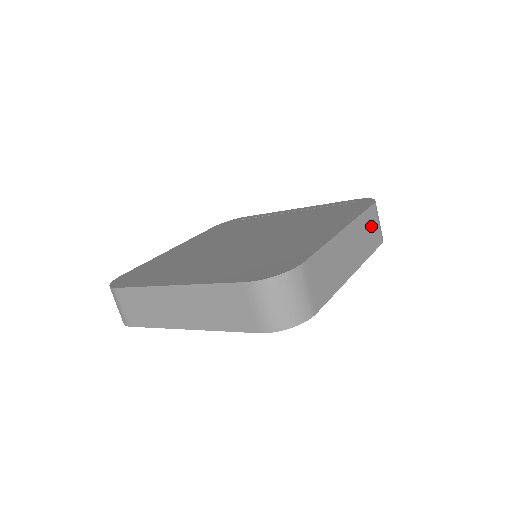
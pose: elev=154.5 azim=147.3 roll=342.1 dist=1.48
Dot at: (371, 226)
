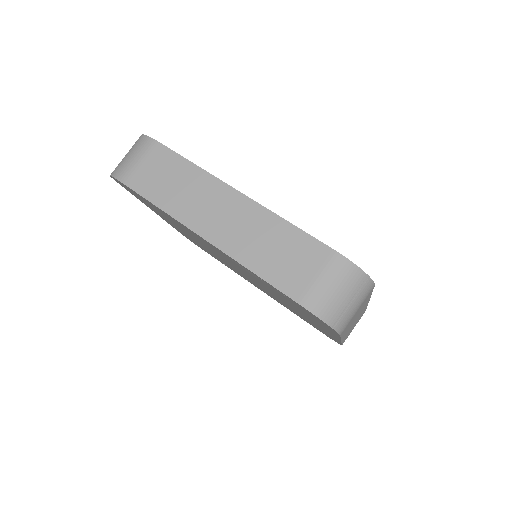
Dot at: occluded
